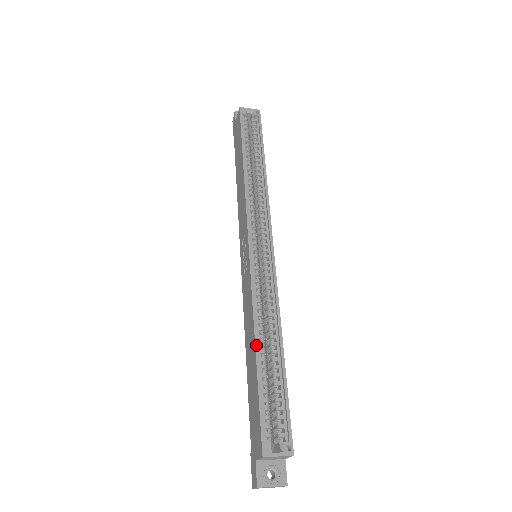
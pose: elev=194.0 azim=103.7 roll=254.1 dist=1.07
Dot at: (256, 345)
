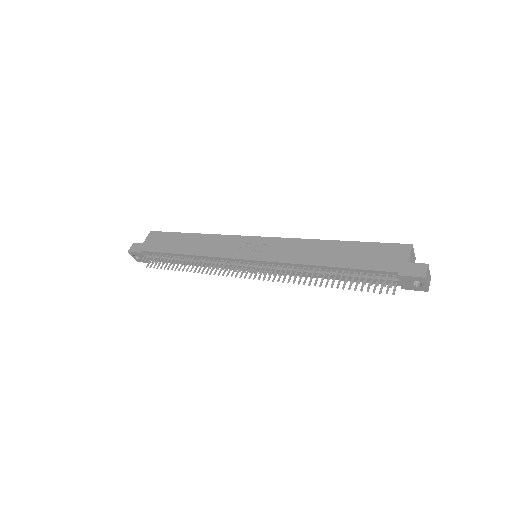
Dot at: (334, 240)
